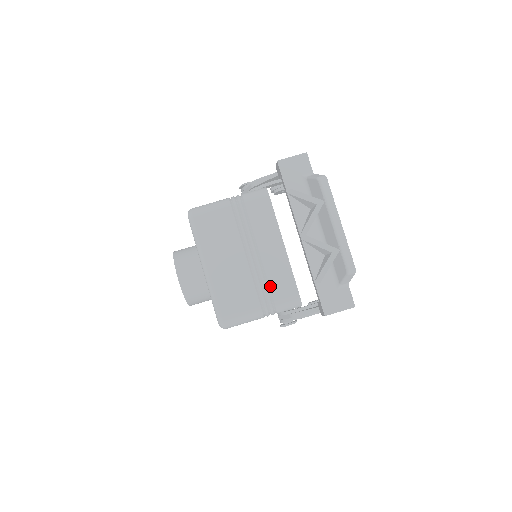
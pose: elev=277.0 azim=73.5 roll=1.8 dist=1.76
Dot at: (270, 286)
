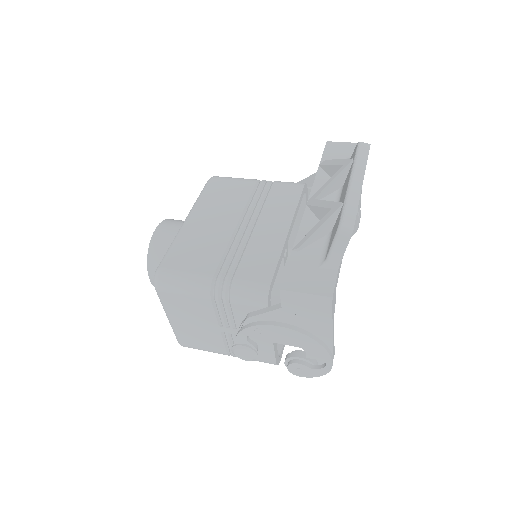
Dot at: (242, 260)
